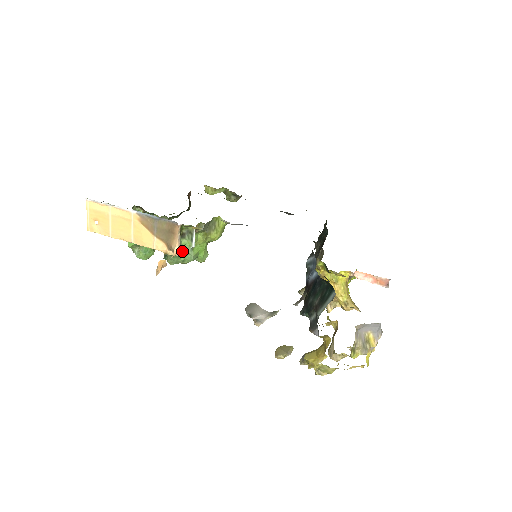
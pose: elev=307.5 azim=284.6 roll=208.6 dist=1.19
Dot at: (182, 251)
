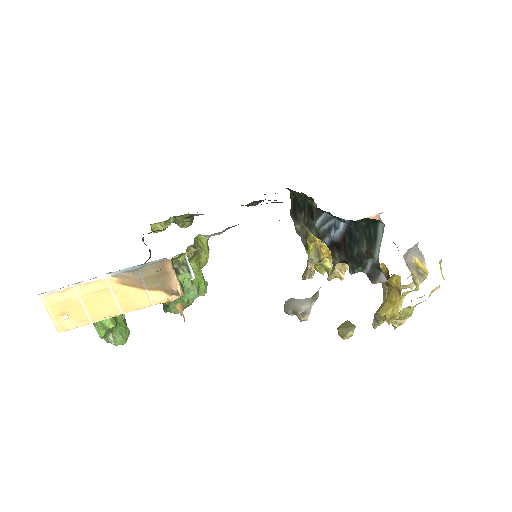
Dot at: (183, 290)
